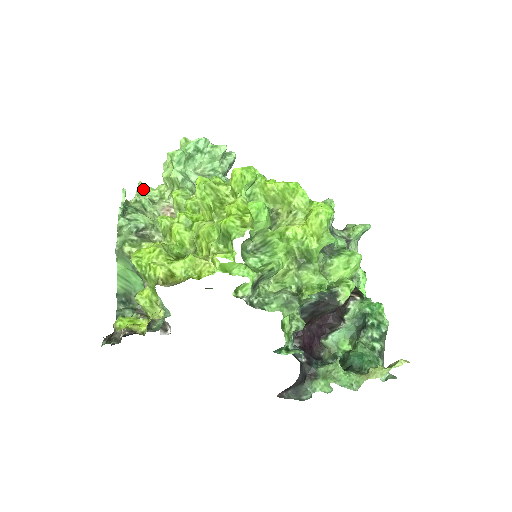
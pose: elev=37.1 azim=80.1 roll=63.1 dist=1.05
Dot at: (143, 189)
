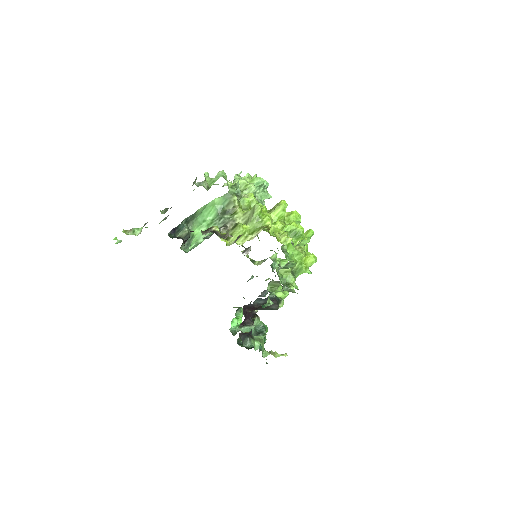
Dot at: (226, 176)
